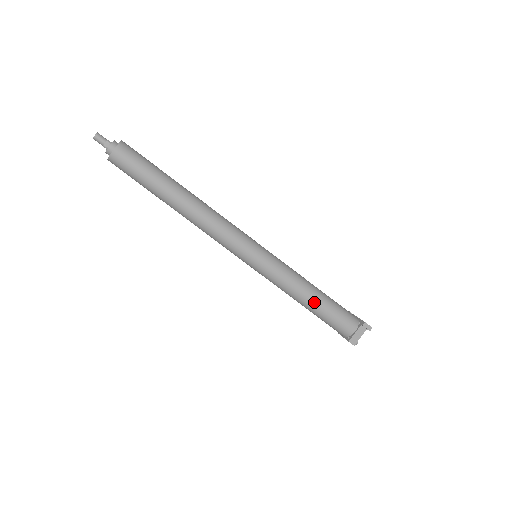
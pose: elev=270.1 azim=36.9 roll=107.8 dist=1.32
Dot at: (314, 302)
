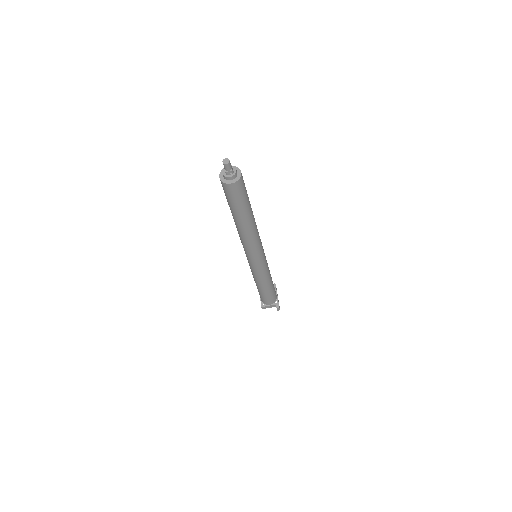
Dot at: (264, 289)
